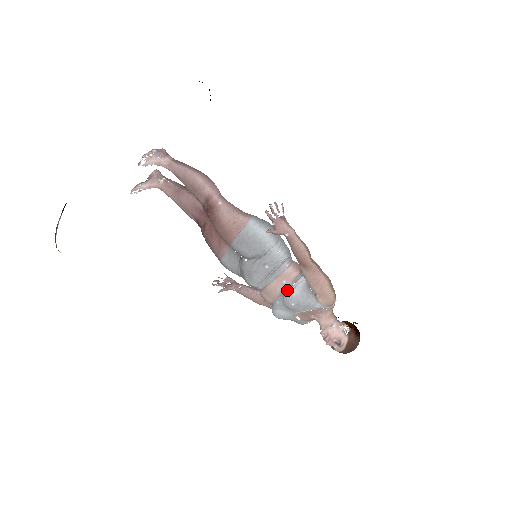
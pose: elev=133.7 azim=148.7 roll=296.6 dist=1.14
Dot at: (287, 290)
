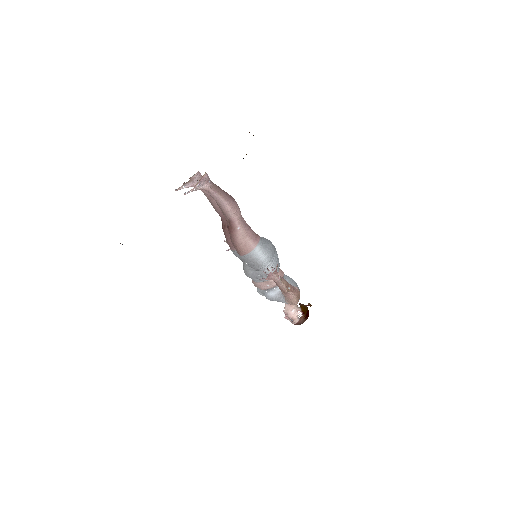
Dot at: (269, 290)
